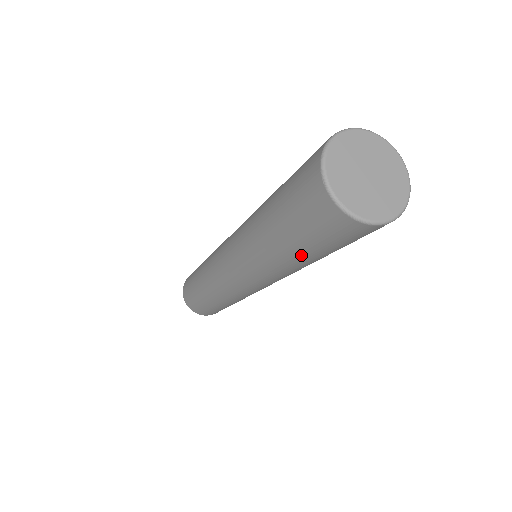
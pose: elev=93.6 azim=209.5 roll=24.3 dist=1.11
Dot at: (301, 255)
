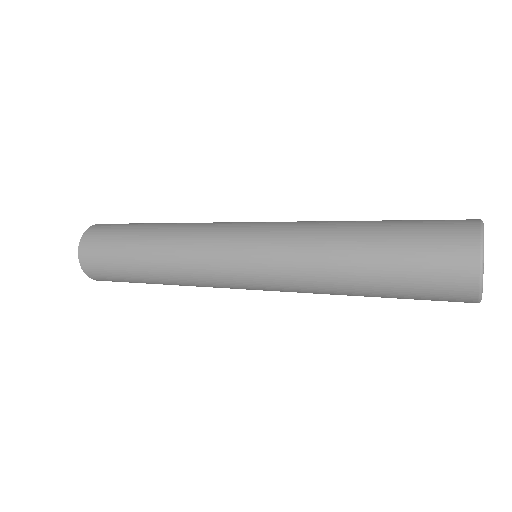
Dot at: (373, 280)
